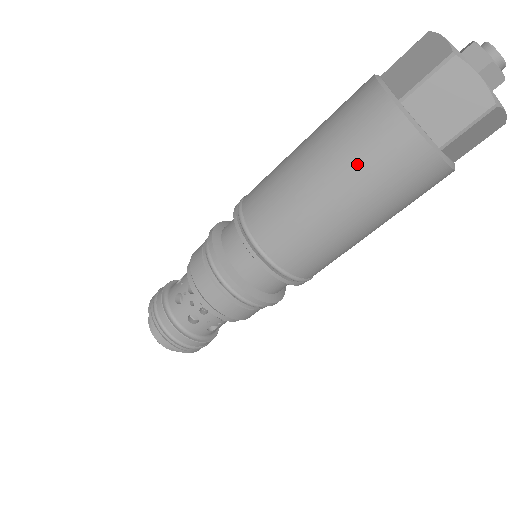
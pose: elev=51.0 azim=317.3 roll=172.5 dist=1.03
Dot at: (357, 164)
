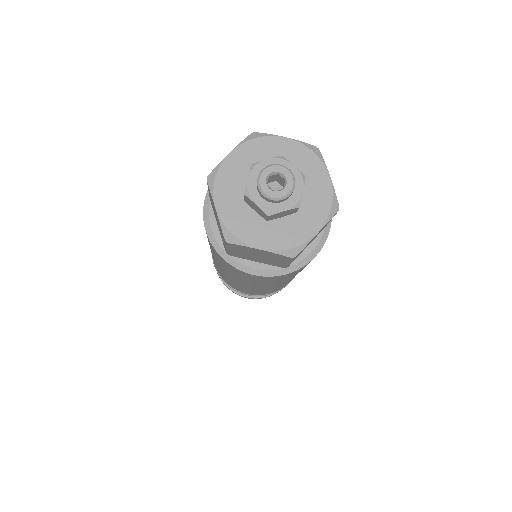
Dot at: occluded
